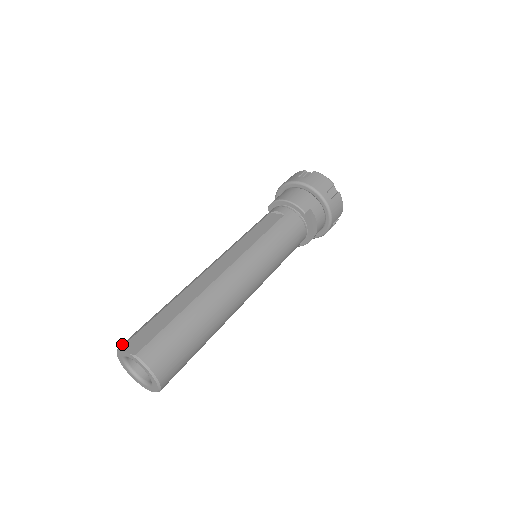
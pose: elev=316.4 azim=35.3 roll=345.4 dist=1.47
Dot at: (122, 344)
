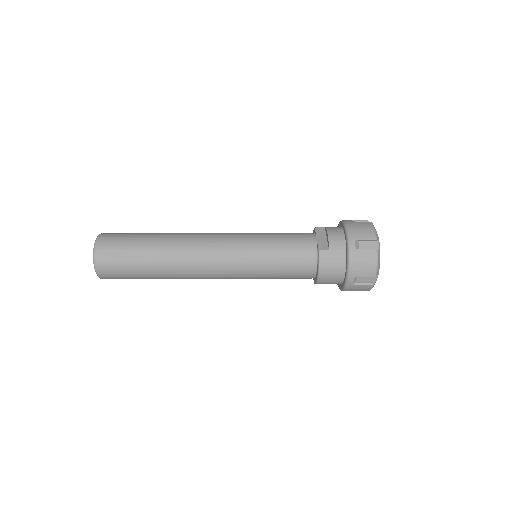
Dot at: occluded
